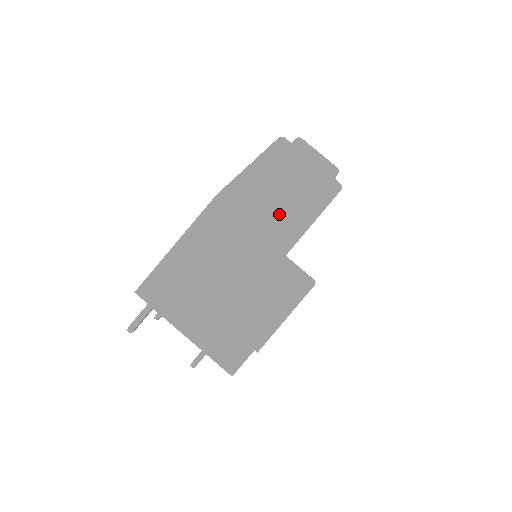
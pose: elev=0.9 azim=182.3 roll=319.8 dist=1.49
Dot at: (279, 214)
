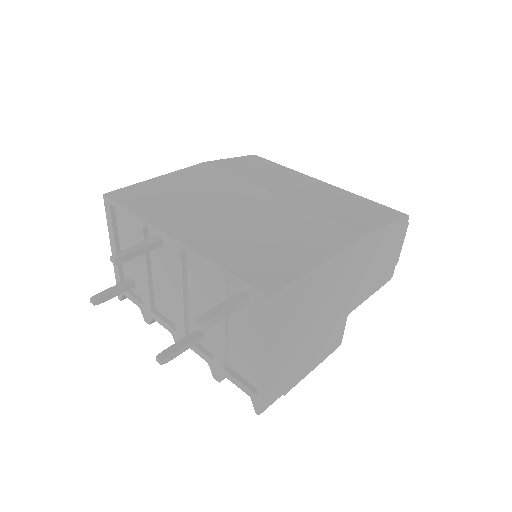
Dot at: (369, 278)
